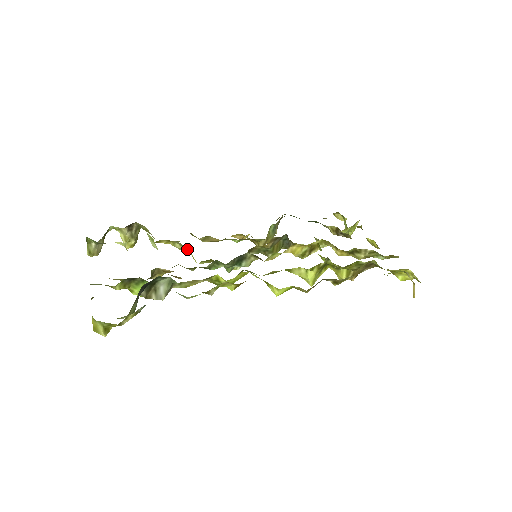
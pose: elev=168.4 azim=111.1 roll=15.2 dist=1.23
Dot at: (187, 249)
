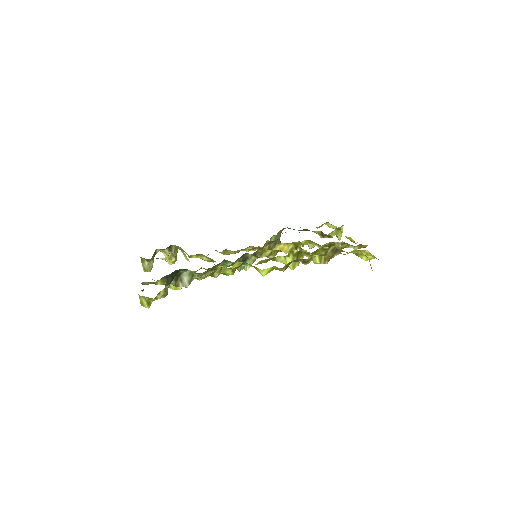
Dot at: (212, 260)
